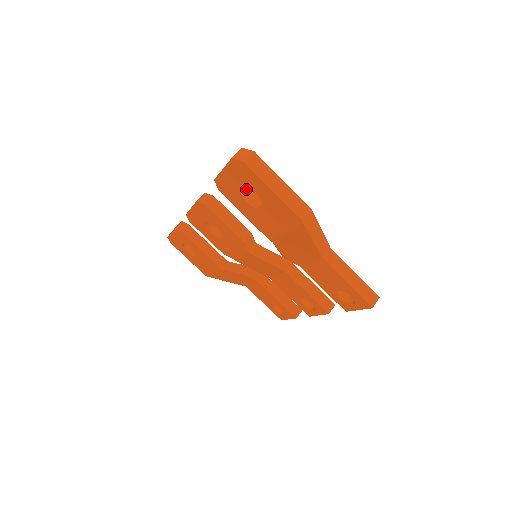
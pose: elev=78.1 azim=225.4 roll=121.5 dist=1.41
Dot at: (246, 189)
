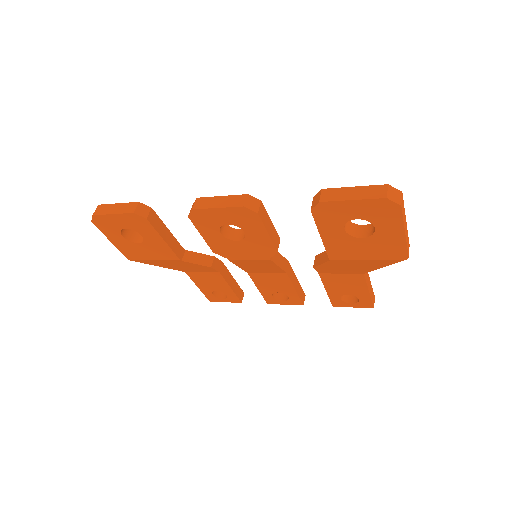
Dot at: occluded
